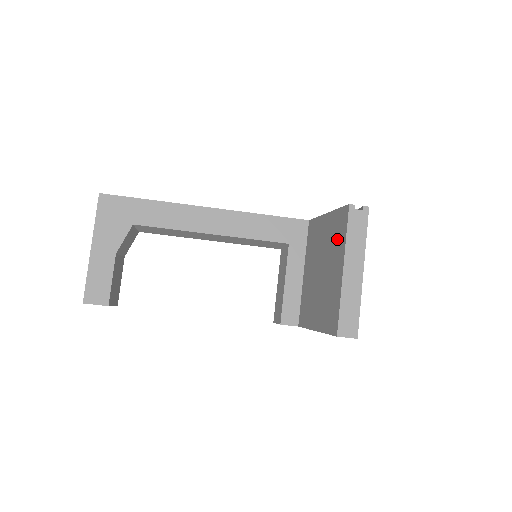
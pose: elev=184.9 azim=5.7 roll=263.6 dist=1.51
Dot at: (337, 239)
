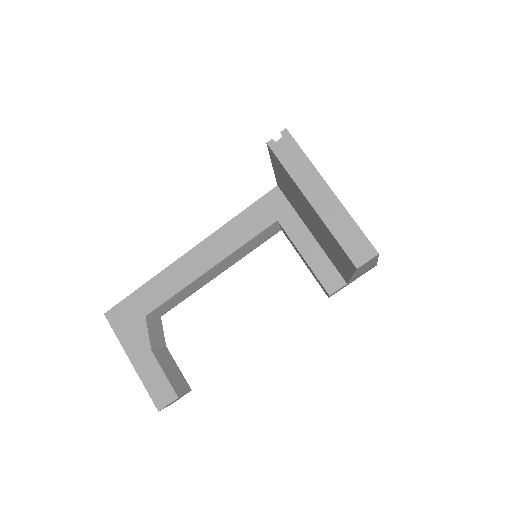
Dot at: (289, 182)
